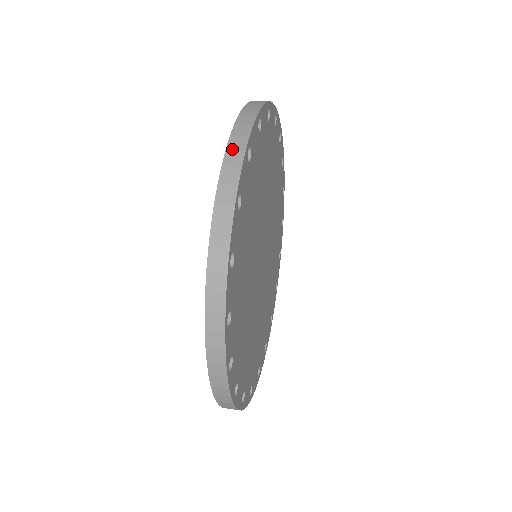
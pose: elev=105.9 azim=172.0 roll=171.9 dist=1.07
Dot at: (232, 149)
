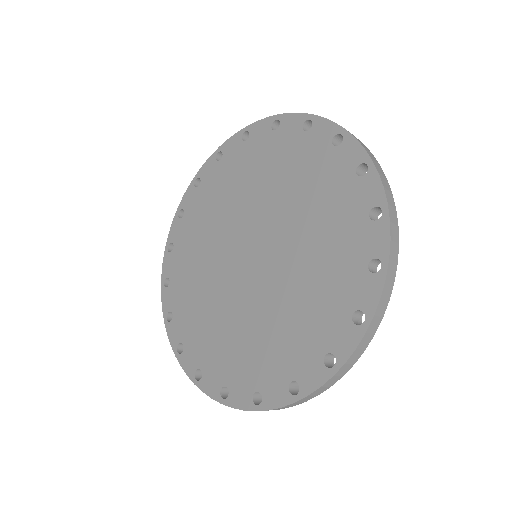
Dot at: (389, 278)
